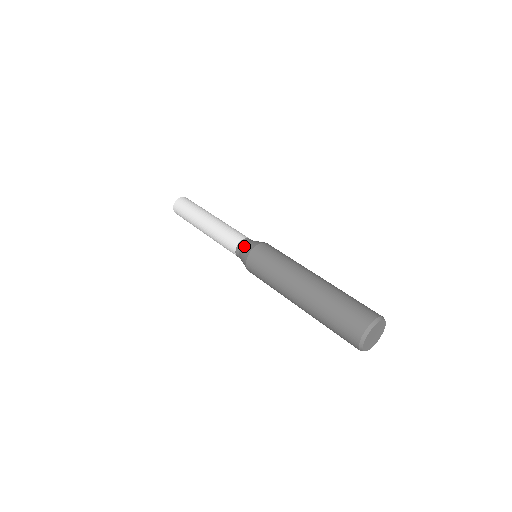
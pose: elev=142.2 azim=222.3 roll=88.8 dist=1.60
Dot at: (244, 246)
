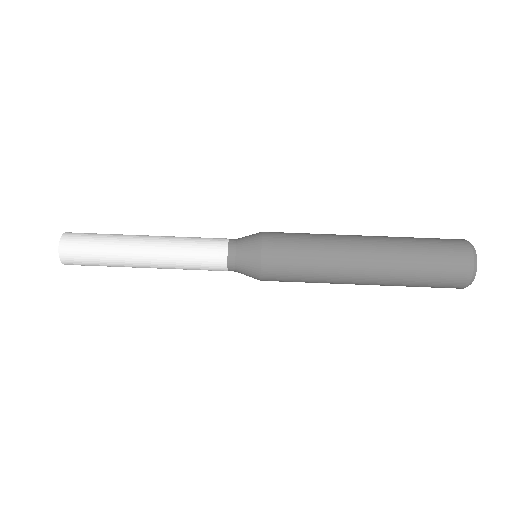
Dot at: (241, 263)
